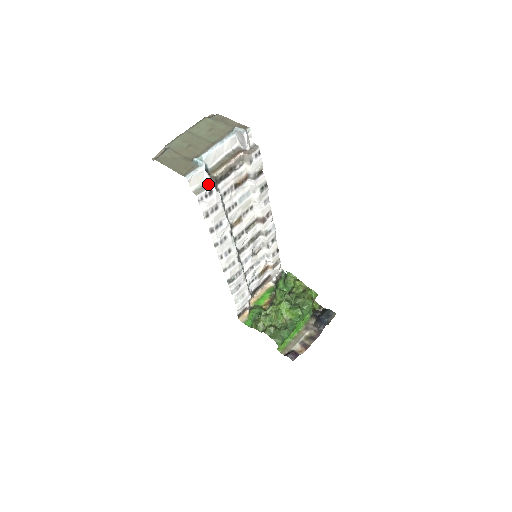
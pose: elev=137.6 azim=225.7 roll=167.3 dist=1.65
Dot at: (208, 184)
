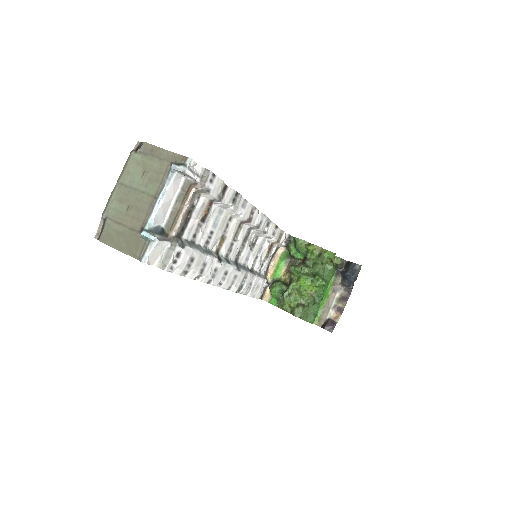
Dot at: (171, 250)
